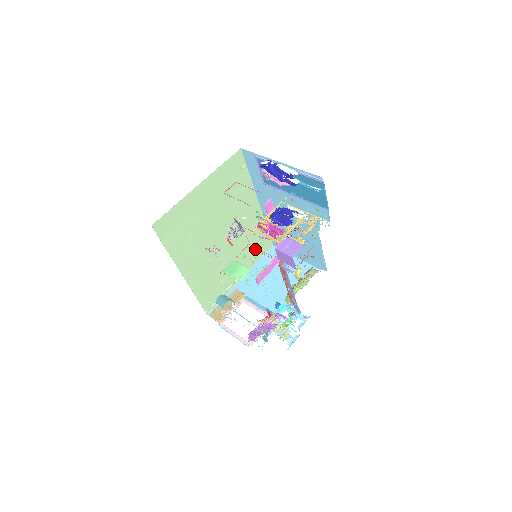
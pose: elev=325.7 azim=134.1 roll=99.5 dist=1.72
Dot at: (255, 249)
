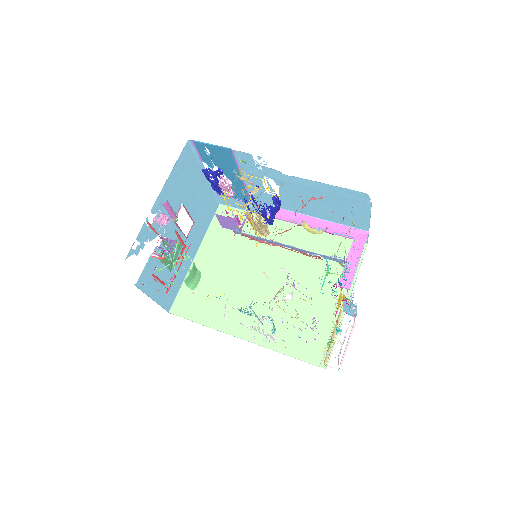
Dot at: (337, 263)
